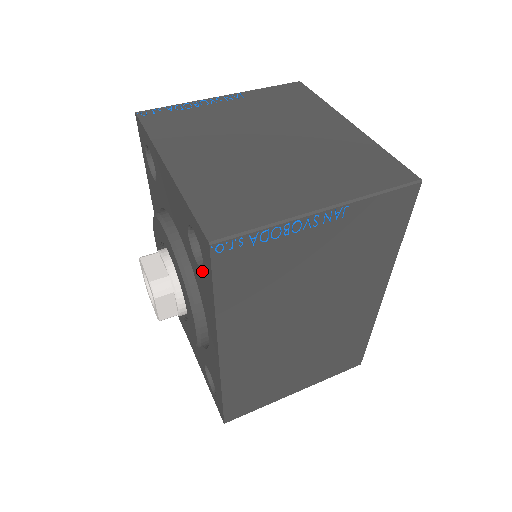
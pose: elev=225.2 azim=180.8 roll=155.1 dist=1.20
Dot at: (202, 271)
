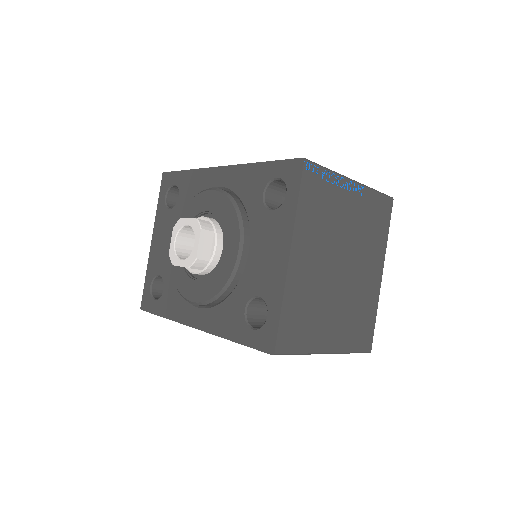
Dot at: (245, 322)
